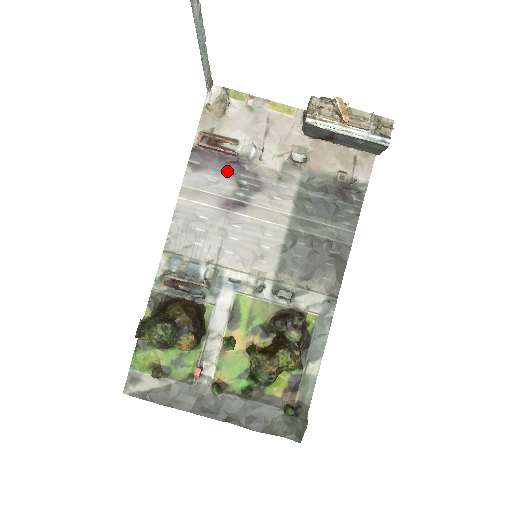
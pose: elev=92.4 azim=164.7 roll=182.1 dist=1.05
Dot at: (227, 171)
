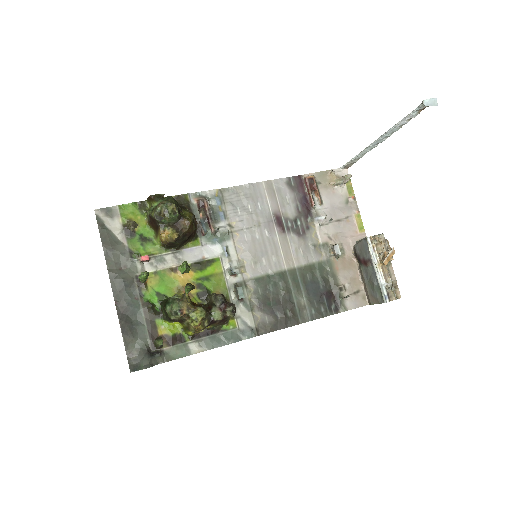
Dot at: (299, 207)
